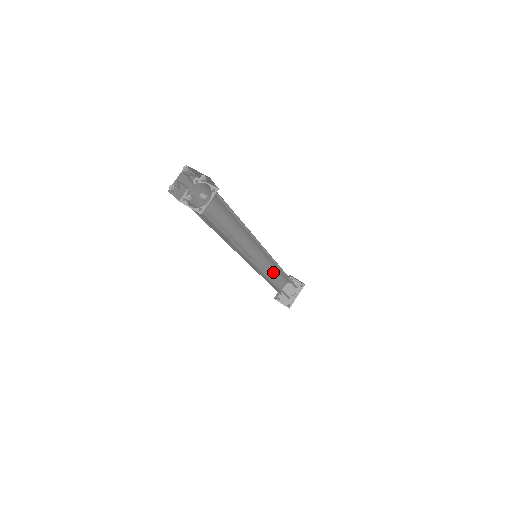
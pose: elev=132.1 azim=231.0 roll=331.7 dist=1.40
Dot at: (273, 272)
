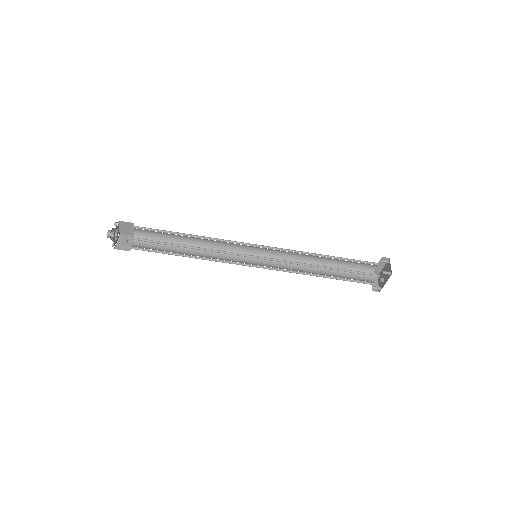
Dot at: (331, 258)
